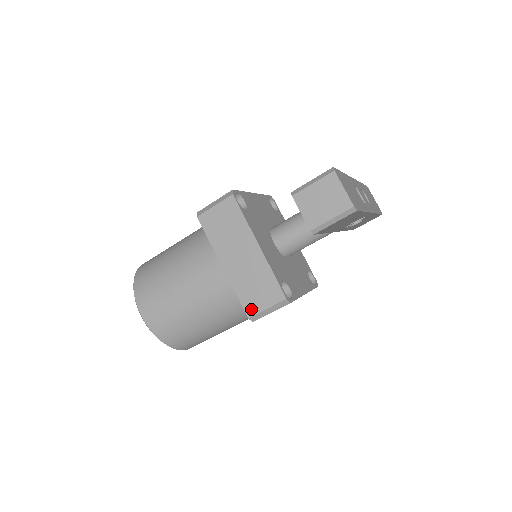
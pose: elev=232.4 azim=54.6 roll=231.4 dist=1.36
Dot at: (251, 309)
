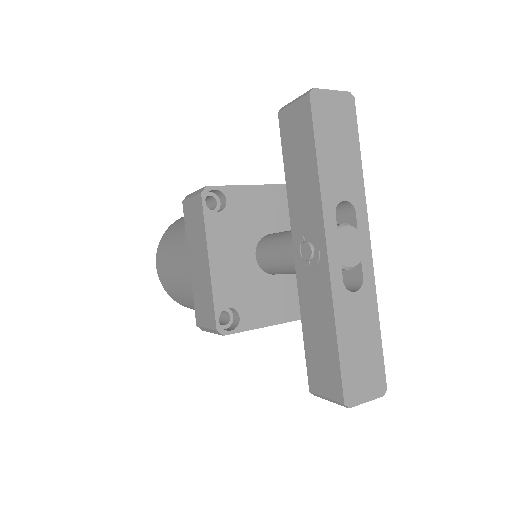
Dot at: occluded
